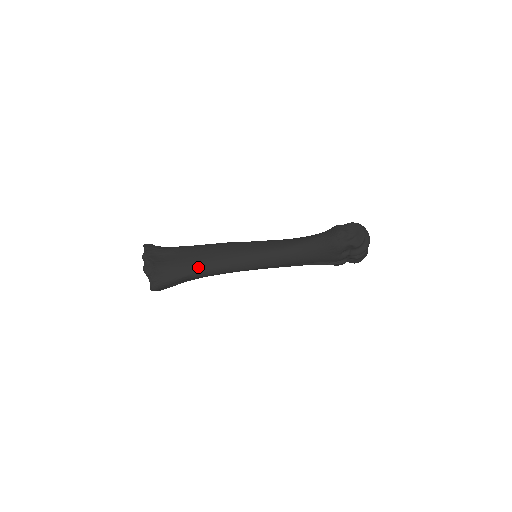
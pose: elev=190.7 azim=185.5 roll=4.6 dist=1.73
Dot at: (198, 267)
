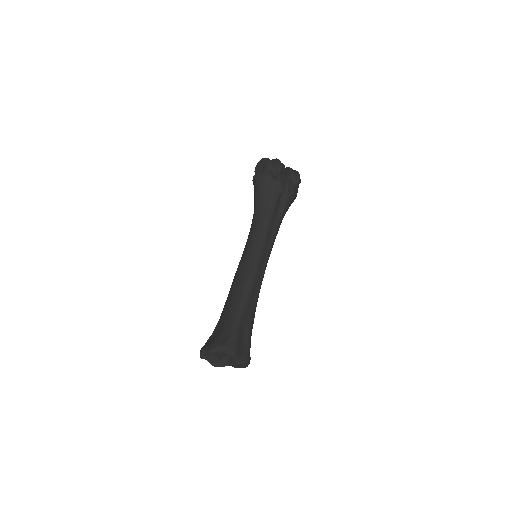
Dot at: (235, 303)
